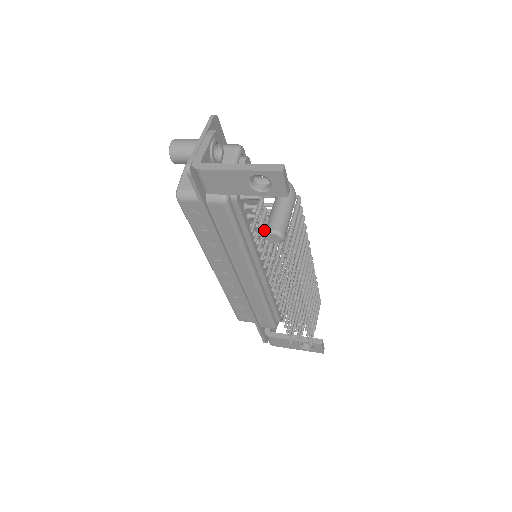
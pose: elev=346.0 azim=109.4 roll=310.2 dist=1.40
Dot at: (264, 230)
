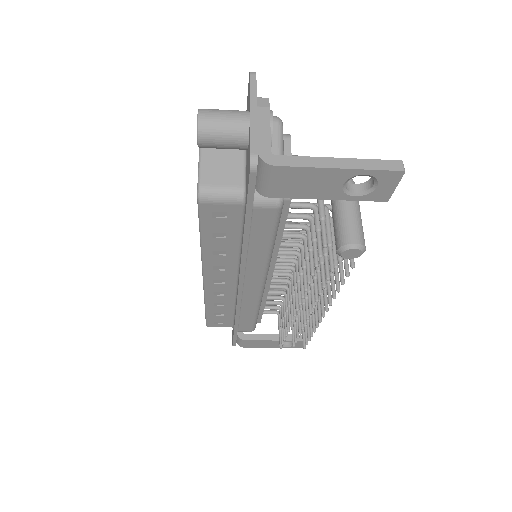
Dot at: (315, 237)
